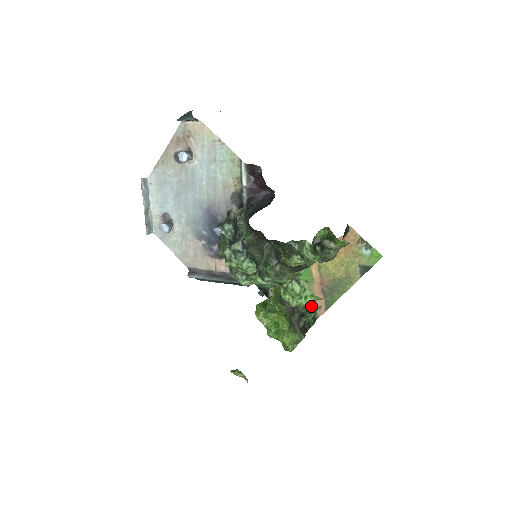
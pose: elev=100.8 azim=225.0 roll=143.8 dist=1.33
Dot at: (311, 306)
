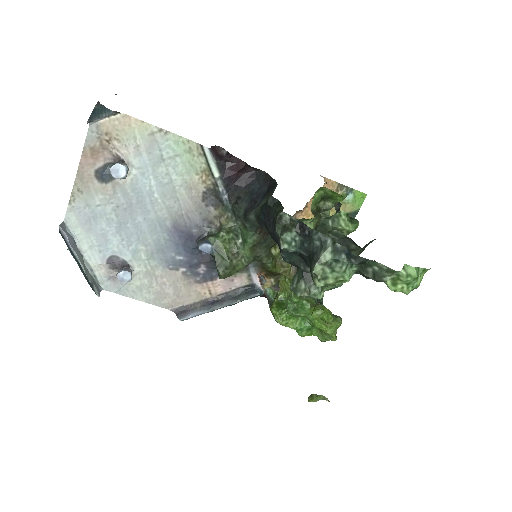
Dot at: occluded
